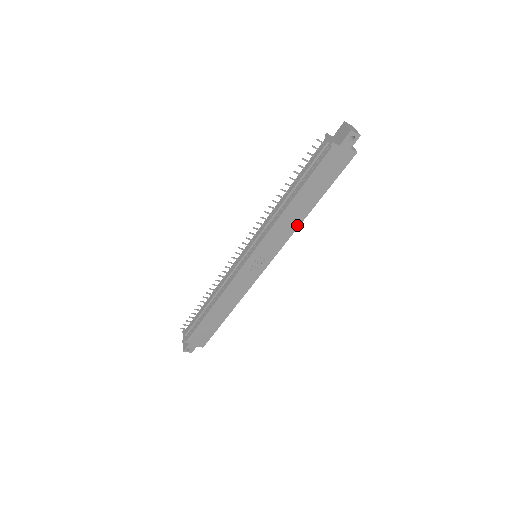
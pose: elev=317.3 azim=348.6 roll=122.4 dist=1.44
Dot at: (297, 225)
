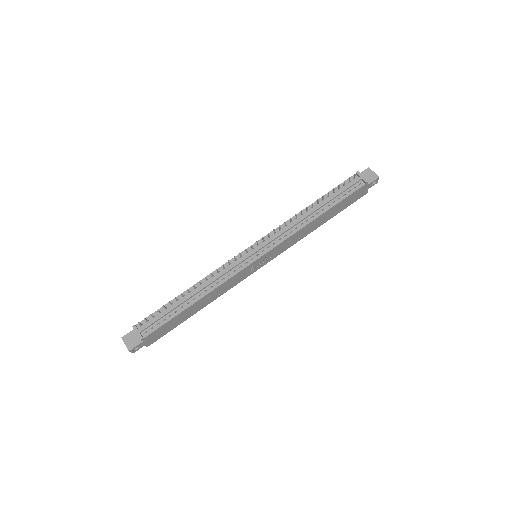
Dot at: (304, 236)
